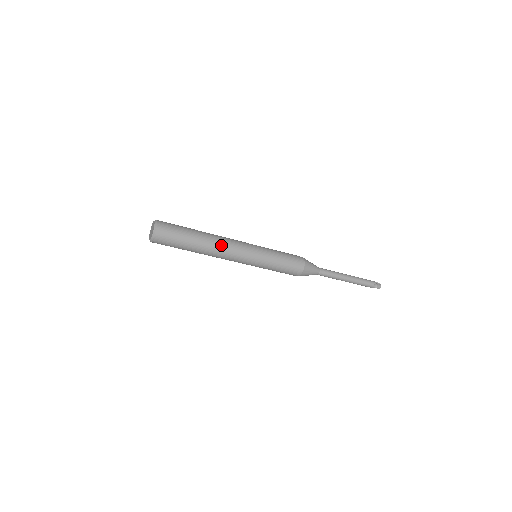
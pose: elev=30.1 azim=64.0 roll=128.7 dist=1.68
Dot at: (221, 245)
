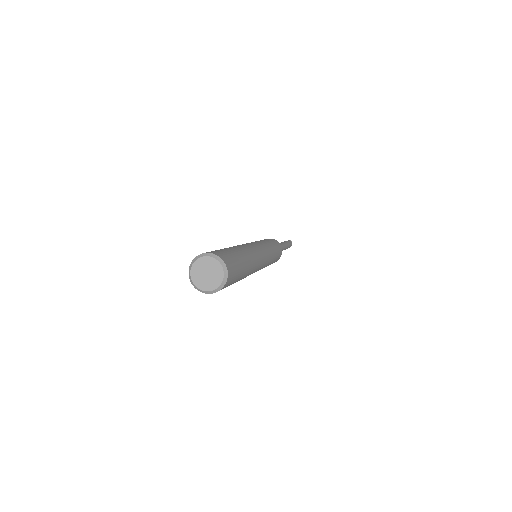
Dot at: (254, 271)
